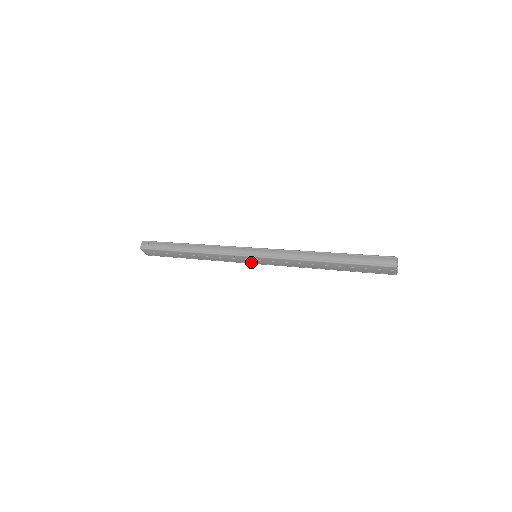
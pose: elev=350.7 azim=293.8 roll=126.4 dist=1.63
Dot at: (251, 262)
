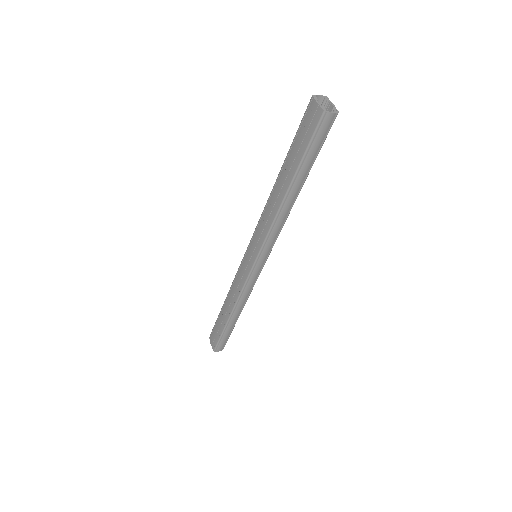
Dot at: (250, 265)
